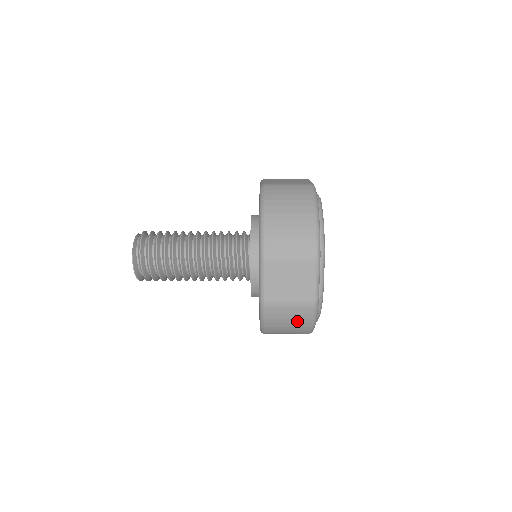
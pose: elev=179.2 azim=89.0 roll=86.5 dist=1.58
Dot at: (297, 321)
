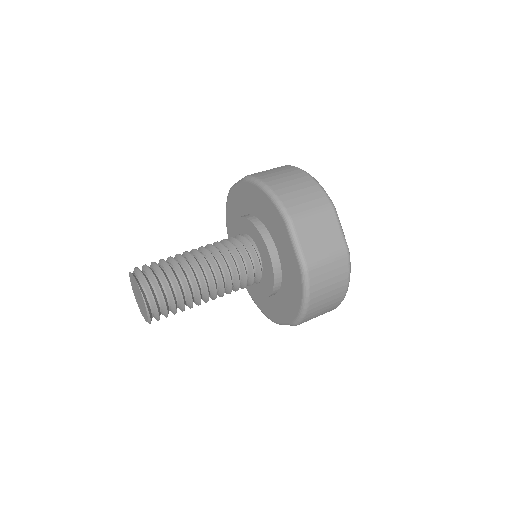
Dot at: (337, 279)
